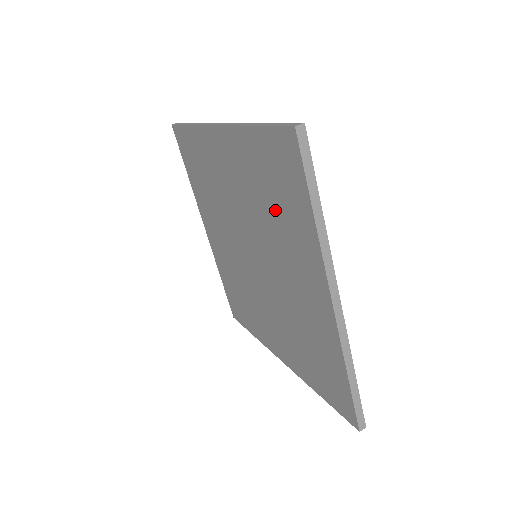
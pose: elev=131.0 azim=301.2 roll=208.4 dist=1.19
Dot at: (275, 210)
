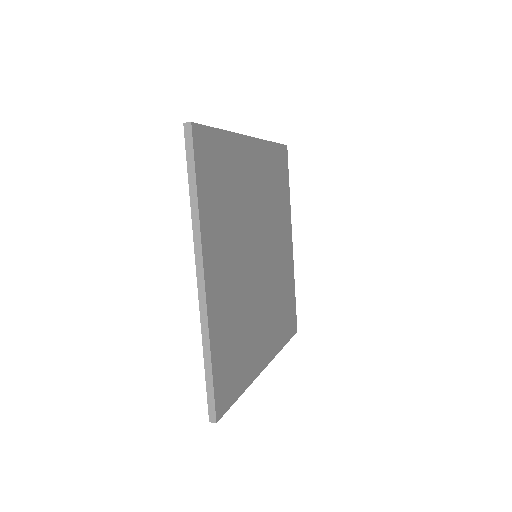
Dot at: occluded
